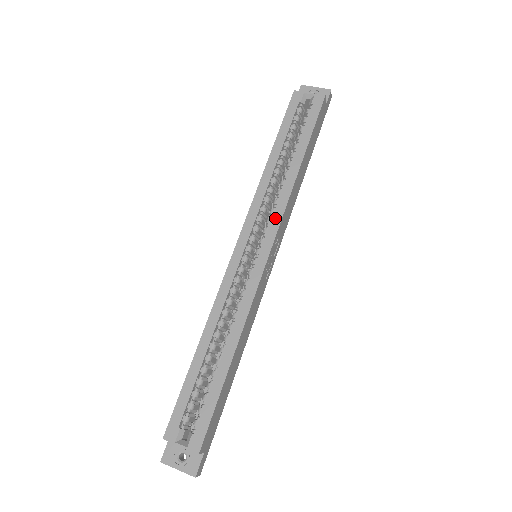
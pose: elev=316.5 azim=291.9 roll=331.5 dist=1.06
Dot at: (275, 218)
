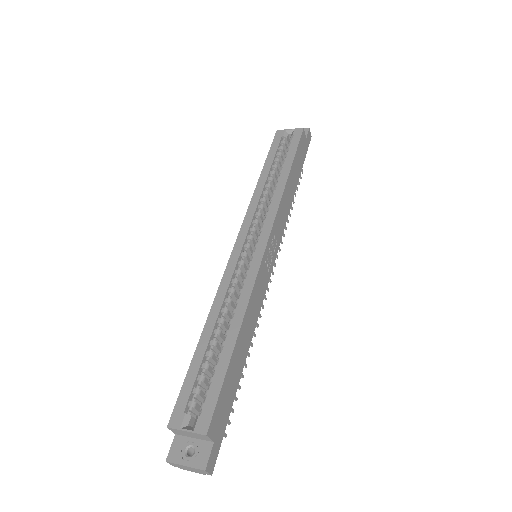
Dot at: (269, 217)
